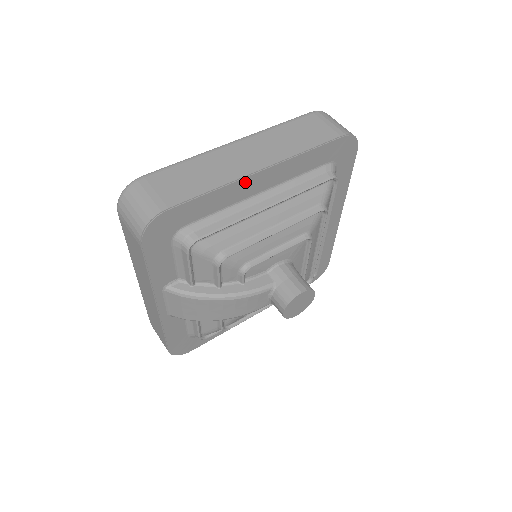
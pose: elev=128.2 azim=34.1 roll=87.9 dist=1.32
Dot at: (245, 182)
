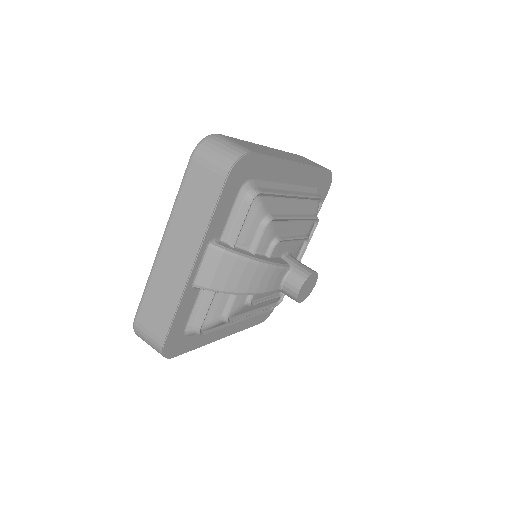
Dot at: (288, 166)
